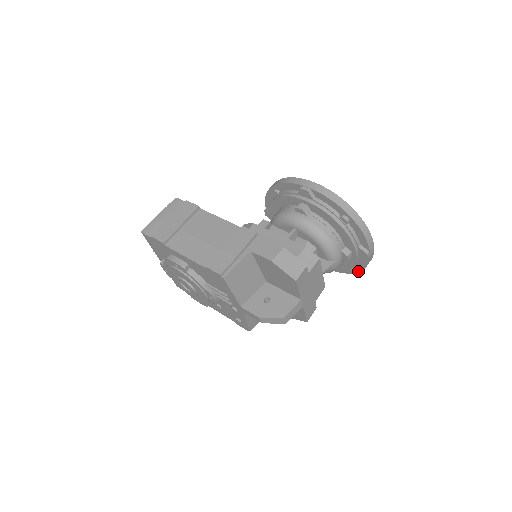
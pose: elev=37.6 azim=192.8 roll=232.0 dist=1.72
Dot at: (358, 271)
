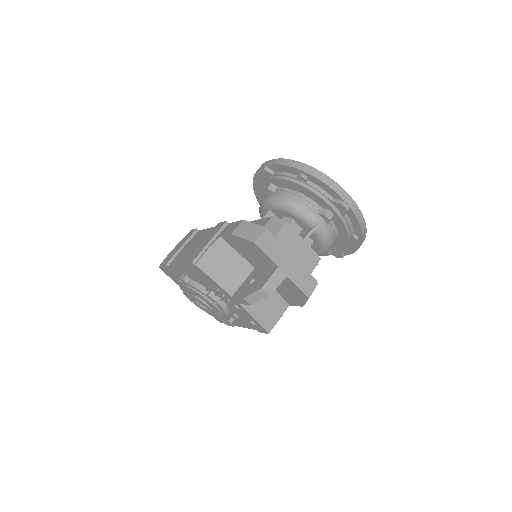
Dot at: (361, 236)
